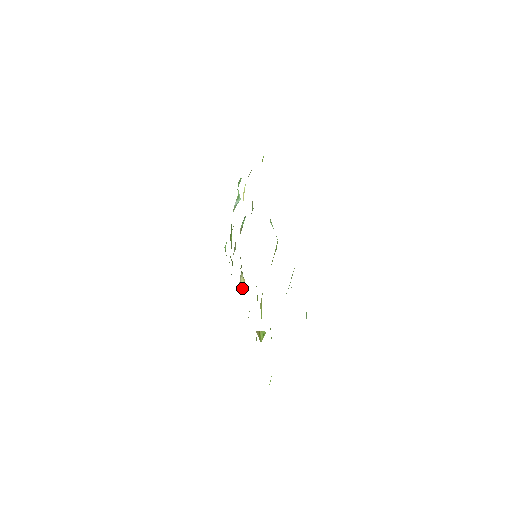
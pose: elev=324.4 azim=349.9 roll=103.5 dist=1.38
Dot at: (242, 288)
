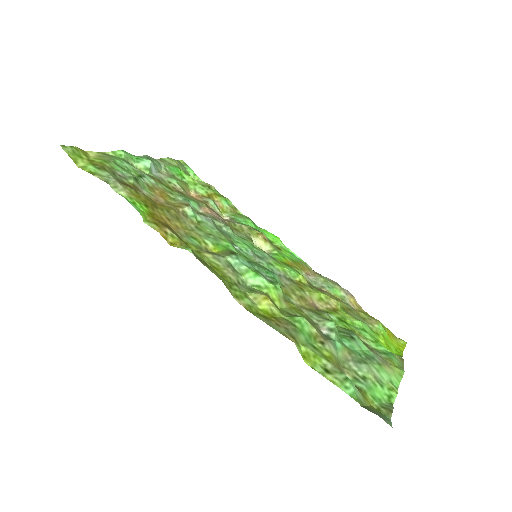
Dot at: (268, 248)
